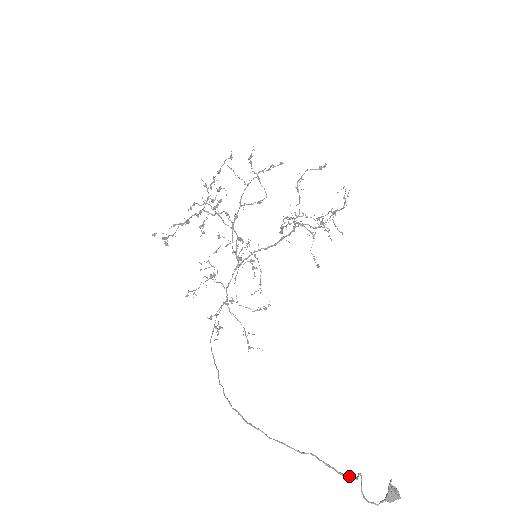
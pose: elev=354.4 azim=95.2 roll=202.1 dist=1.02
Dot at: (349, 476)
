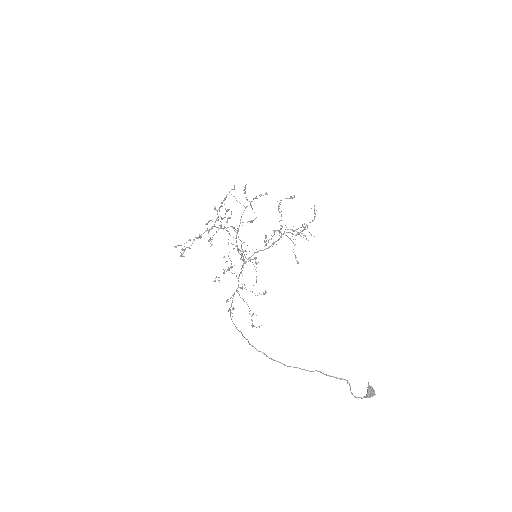
Dot at: (343, 379)
